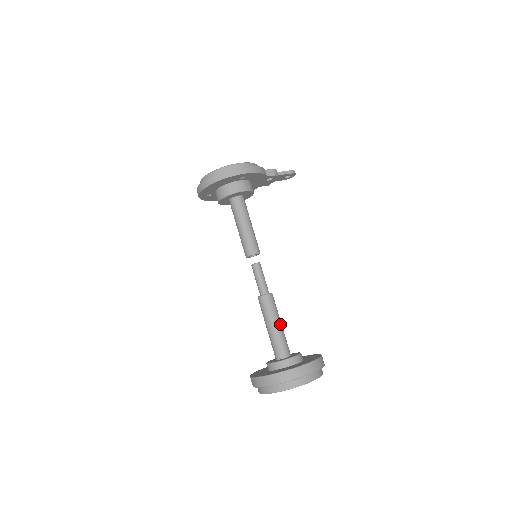
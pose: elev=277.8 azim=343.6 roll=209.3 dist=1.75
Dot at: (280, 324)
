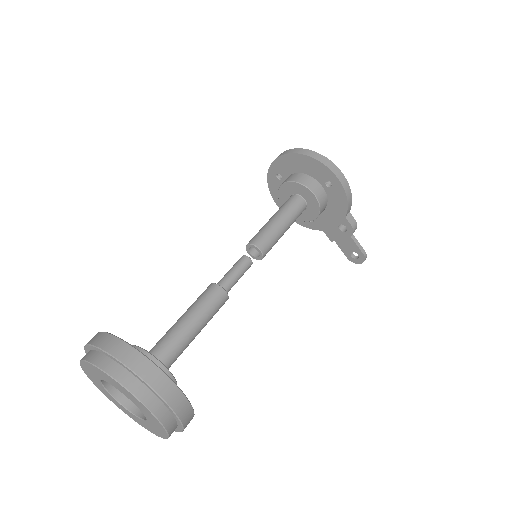
Dot at: (198, 329)
